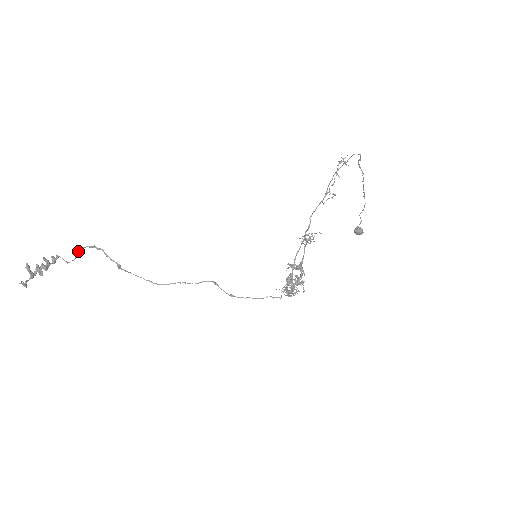
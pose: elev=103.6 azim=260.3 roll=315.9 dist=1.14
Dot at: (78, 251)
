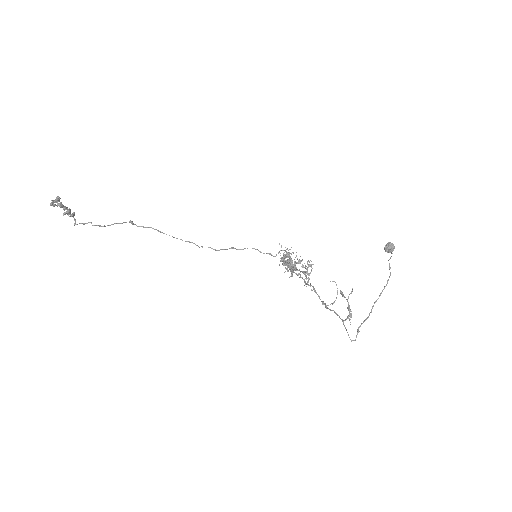
Dot at: occluded
